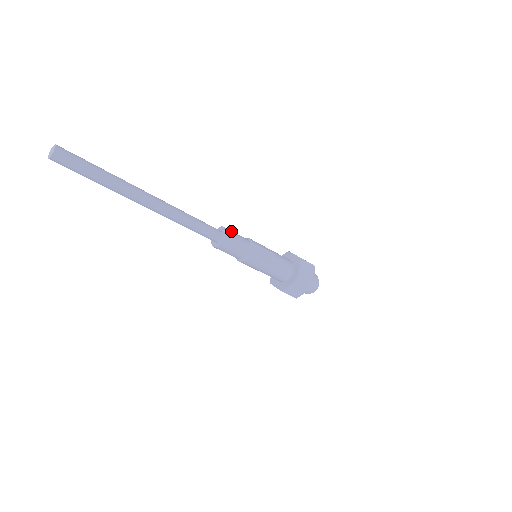
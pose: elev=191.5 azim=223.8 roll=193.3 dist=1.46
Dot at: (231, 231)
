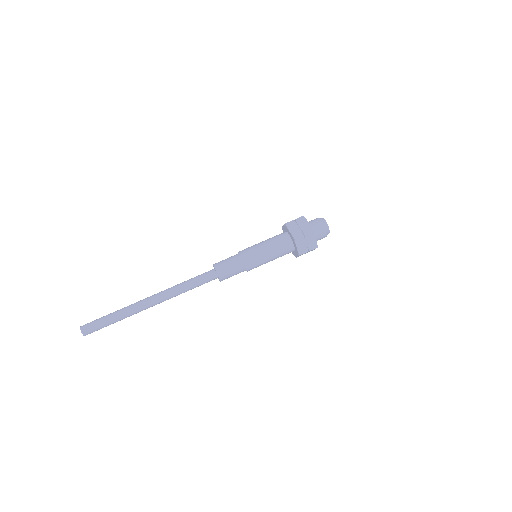
Dot at: (221, 268)
